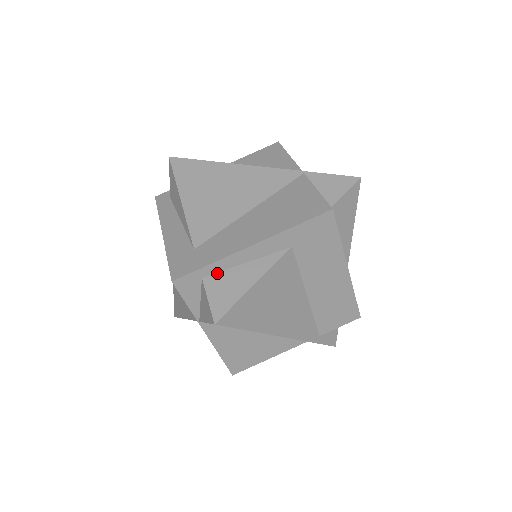
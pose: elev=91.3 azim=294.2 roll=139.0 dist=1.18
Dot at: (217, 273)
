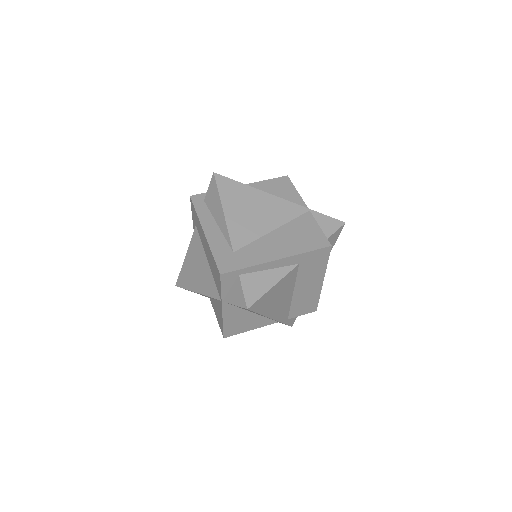
Dot at: (249, 273)
